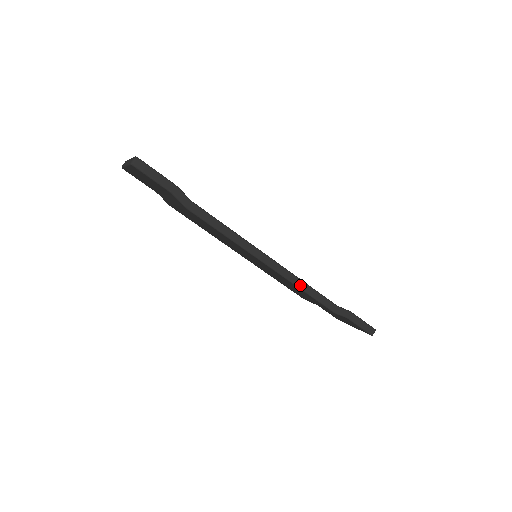
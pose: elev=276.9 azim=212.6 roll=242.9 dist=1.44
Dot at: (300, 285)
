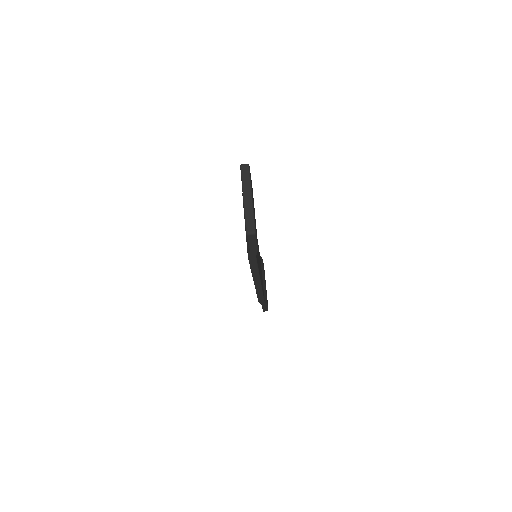
Dot at: (259, 293)
